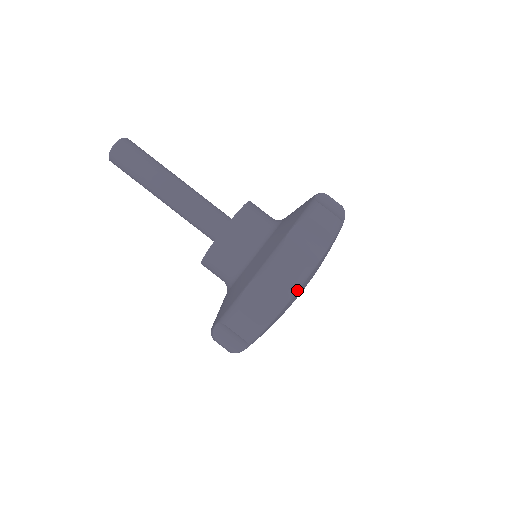
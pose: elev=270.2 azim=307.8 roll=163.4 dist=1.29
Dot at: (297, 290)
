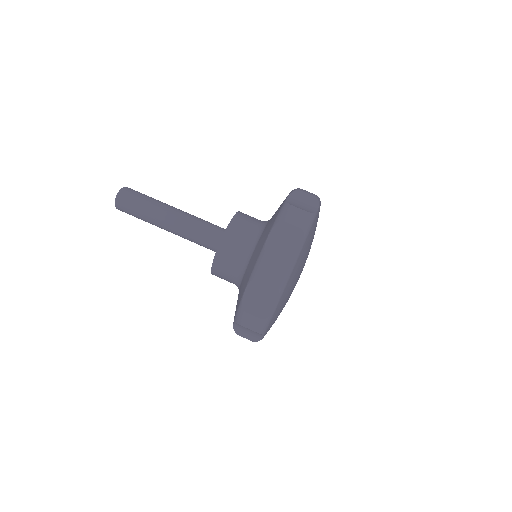
Dot at: (266, 329)
